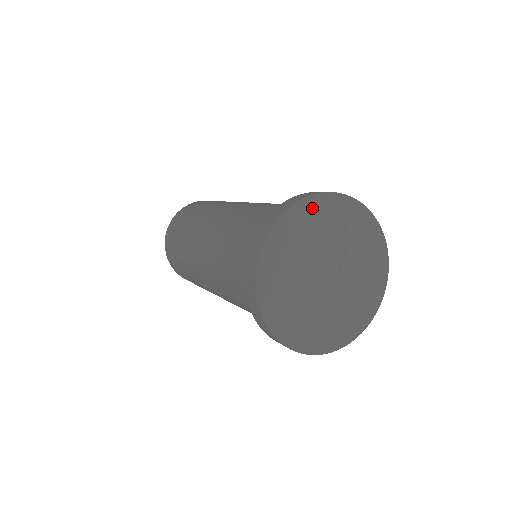
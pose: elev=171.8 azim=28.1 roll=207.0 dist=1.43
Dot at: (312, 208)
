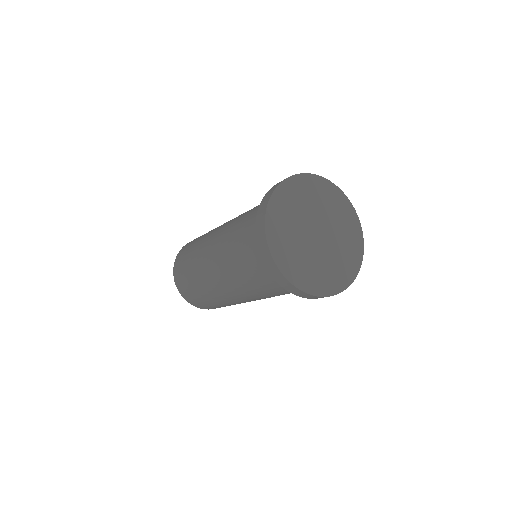
Dot at: (321, 185)
